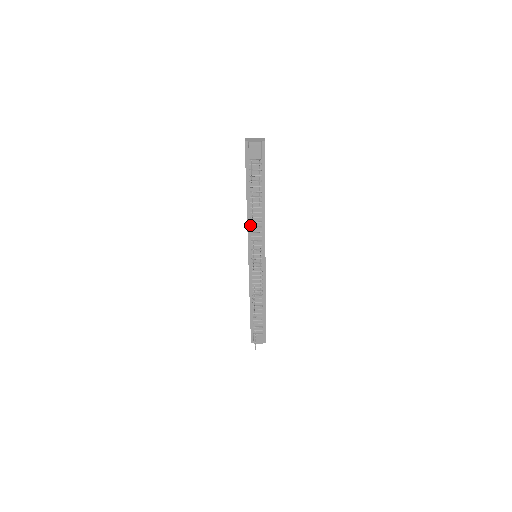
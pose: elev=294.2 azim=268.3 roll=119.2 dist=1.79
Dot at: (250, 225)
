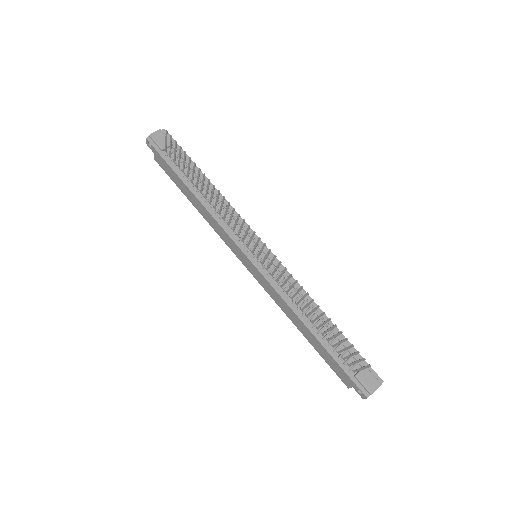
Dot at: (217, 217)
